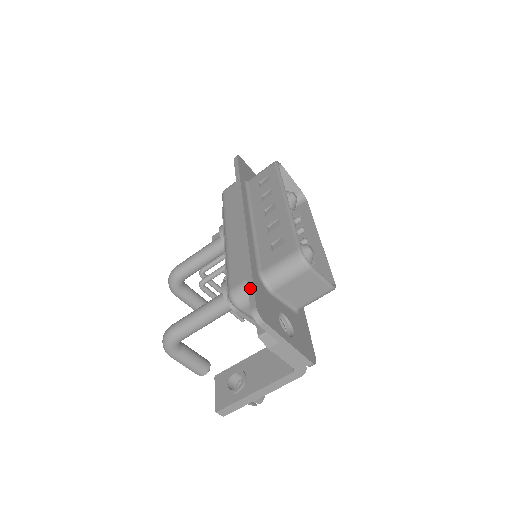
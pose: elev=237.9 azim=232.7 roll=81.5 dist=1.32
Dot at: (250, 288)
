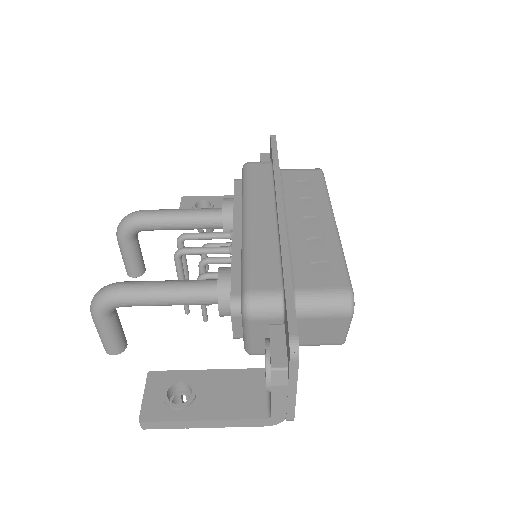
Dot at: (290, 306)
